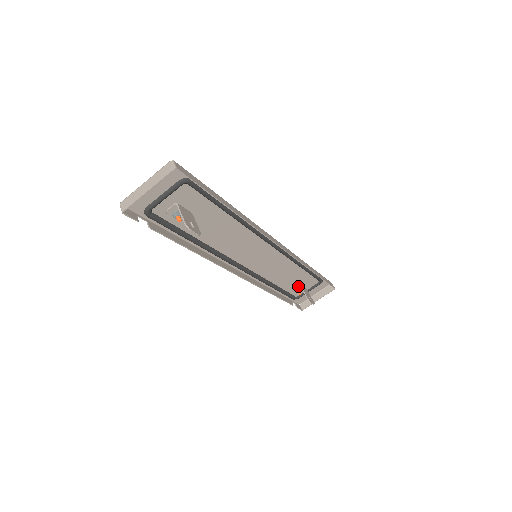
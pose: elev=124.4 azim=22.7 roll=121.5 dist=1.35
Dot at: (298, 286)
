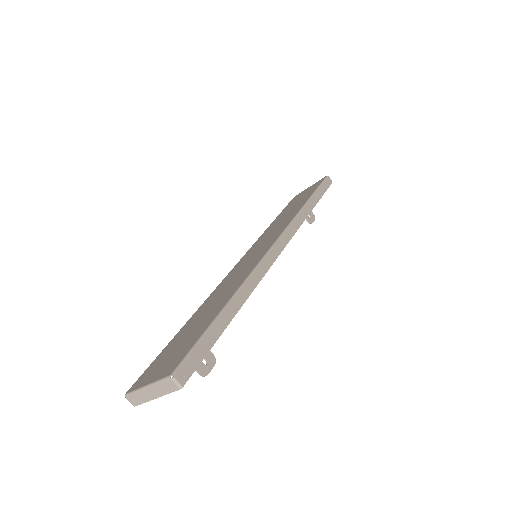
Dot at: occluded
